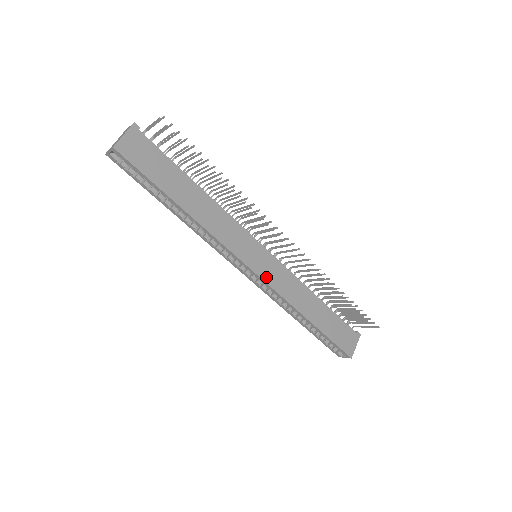
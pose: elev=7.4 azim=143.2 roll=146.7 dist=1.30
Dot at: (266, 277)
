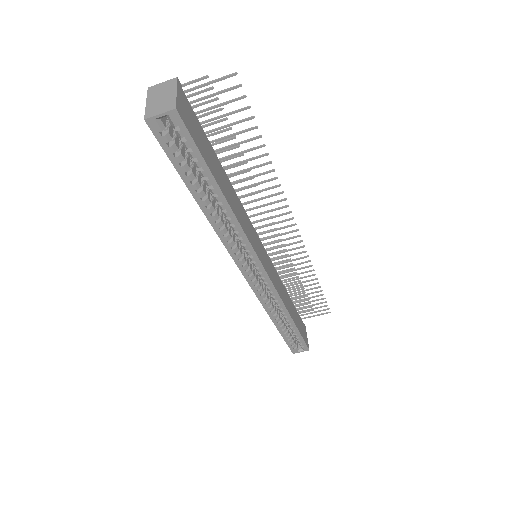
Dot at: (271, 278)
